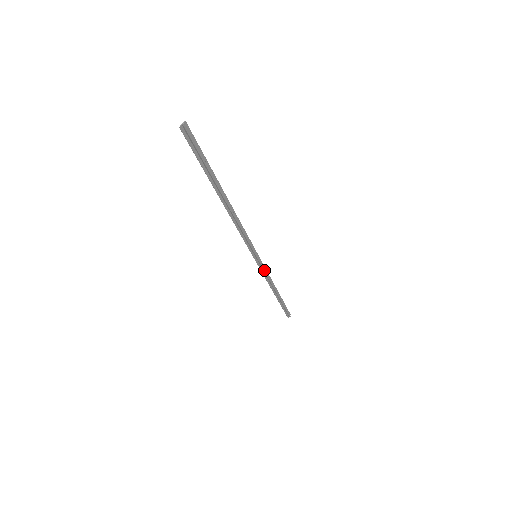
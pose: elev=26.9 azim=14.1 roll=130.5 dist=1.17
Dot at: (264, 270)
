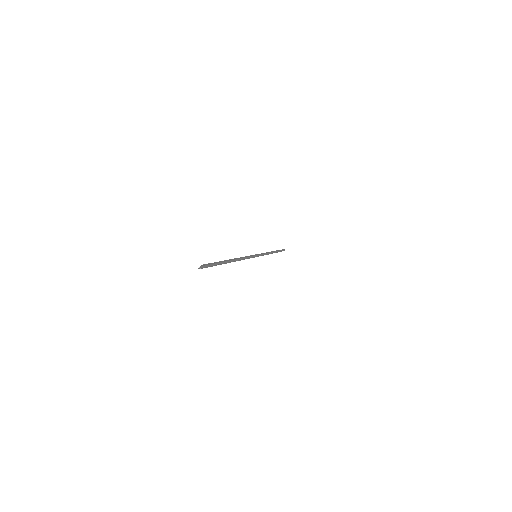
Dot at: (263, 255)
